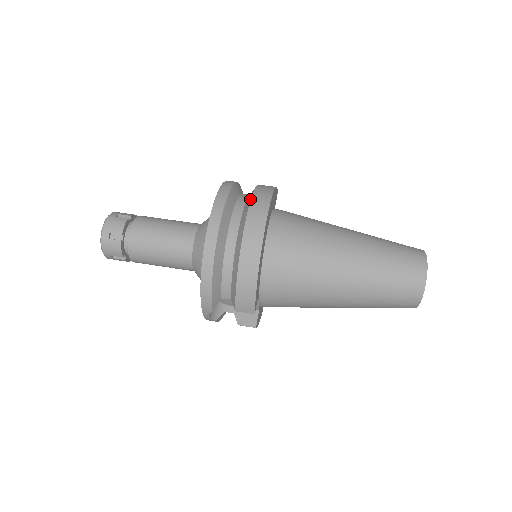
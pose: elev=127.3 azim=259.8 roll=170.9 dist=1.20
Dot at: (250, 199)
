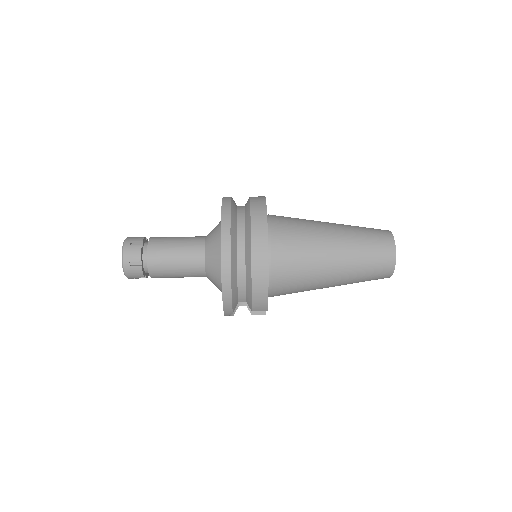
Dot at: (250, 222)
